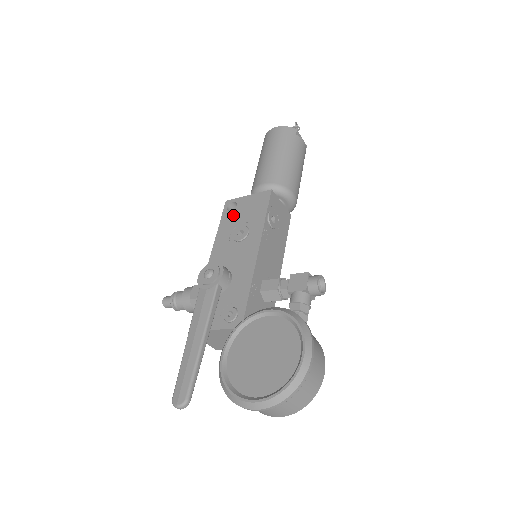
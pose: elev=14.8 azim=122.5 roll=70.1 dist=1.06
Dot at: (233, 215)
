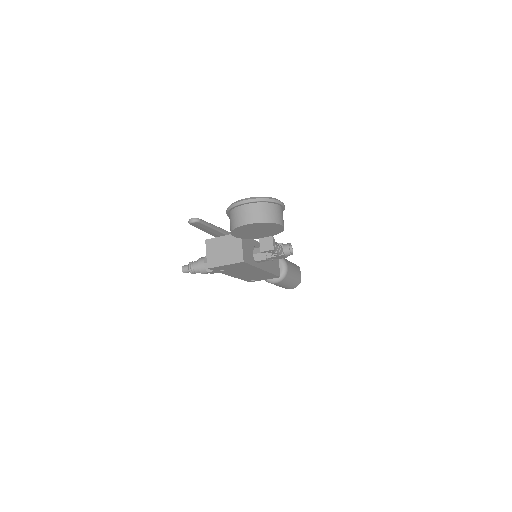
Dot at: occluded
